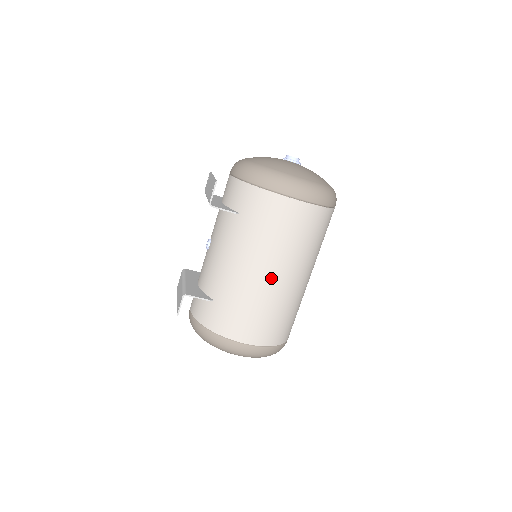
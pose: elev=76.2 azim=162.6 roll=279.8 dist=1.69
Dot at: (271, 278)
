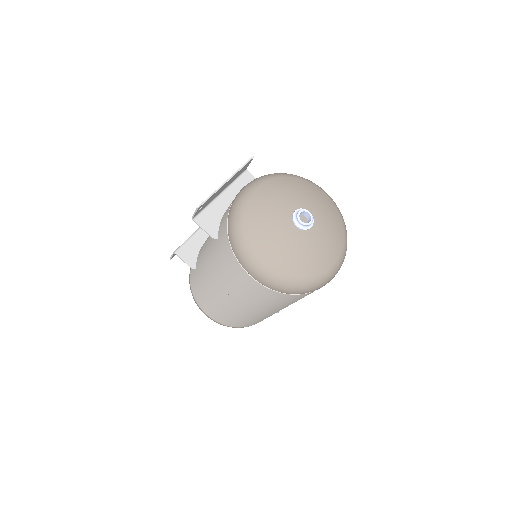
Dot at: (225, 299)
